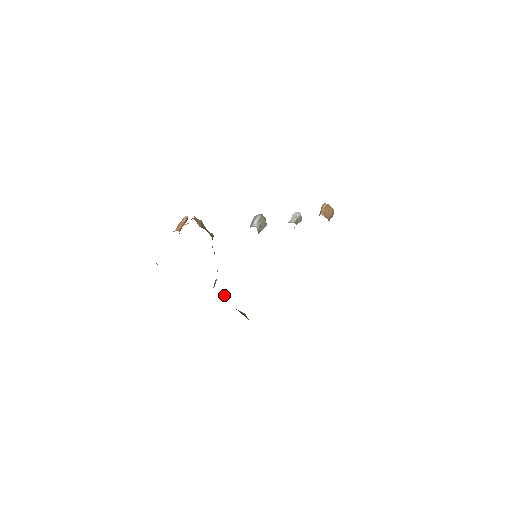
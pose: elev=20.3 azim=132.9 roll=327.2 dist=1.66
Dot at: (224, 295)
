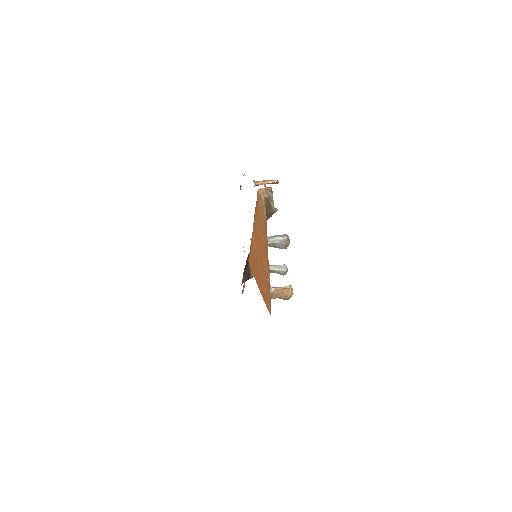
Dot at: occluded
